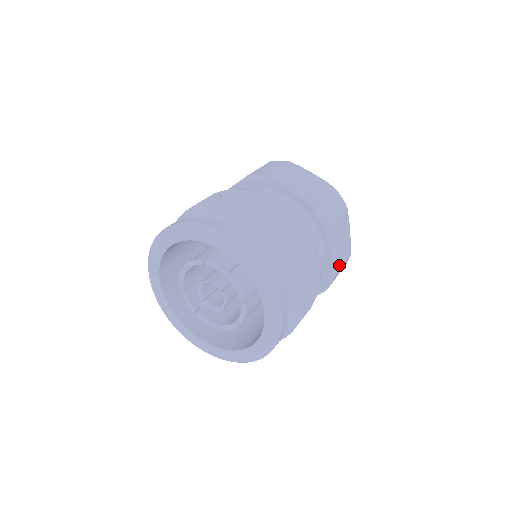
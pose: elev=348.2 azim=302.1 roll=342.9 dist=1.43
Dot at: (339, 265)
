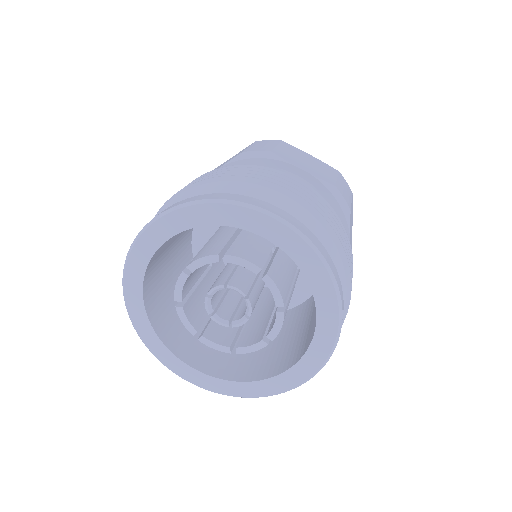
Dot at: occluded
